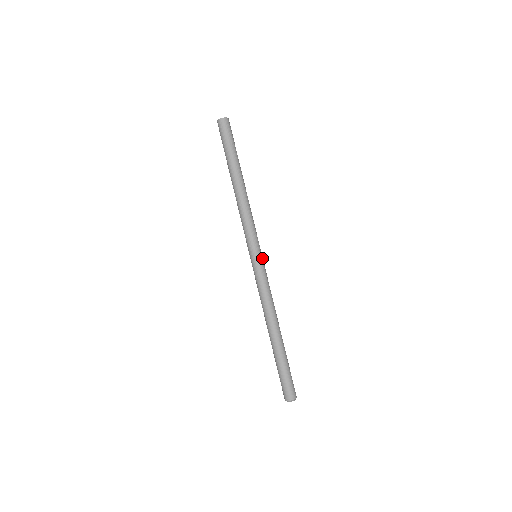
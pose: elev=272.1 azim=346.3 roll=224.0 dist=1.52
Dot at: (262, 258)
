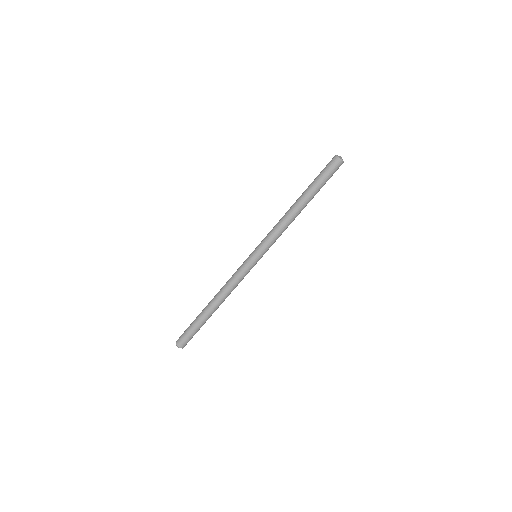
Dot at: occluded
